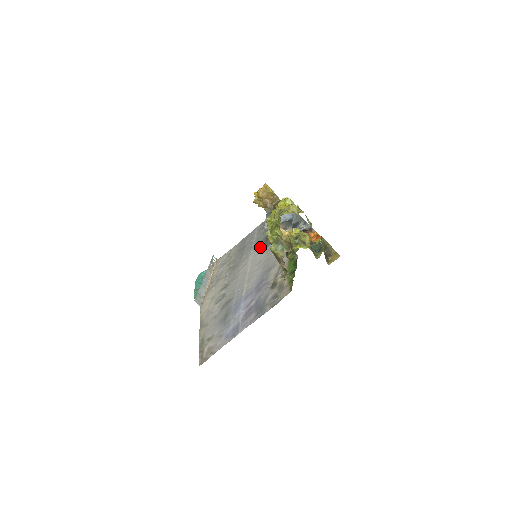
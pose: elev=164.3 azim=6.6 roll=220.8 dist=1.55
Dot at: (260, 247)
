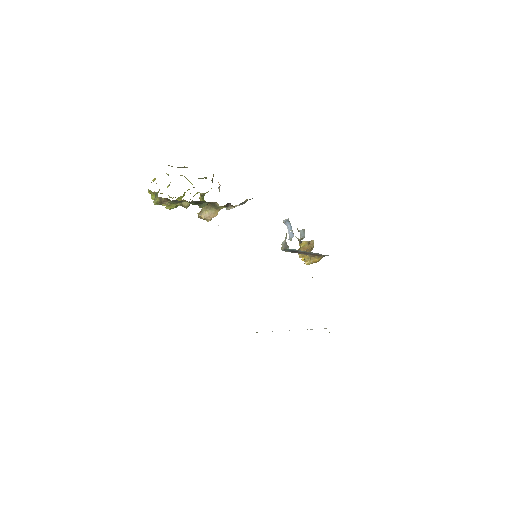
Dot at: occluded
